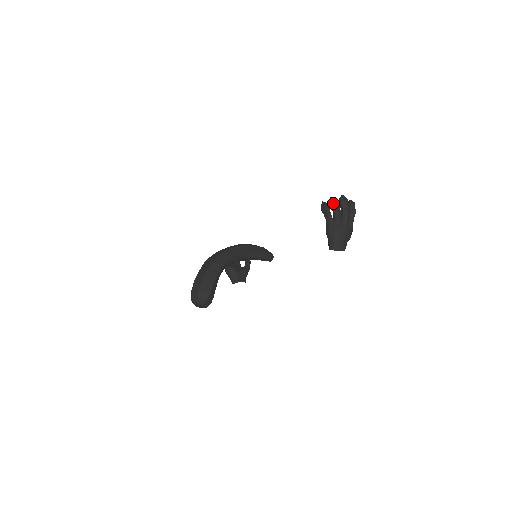
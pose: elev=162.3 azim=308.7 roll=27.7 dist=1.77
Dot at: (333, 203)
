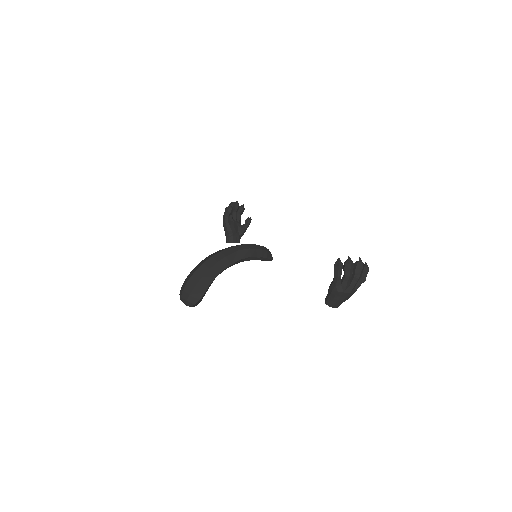
Dot at: (348, 267)
